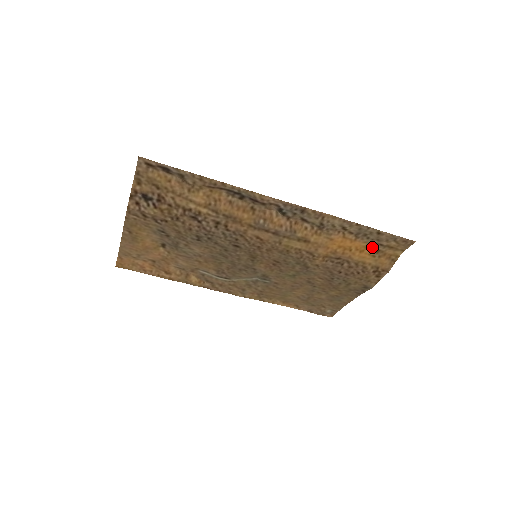
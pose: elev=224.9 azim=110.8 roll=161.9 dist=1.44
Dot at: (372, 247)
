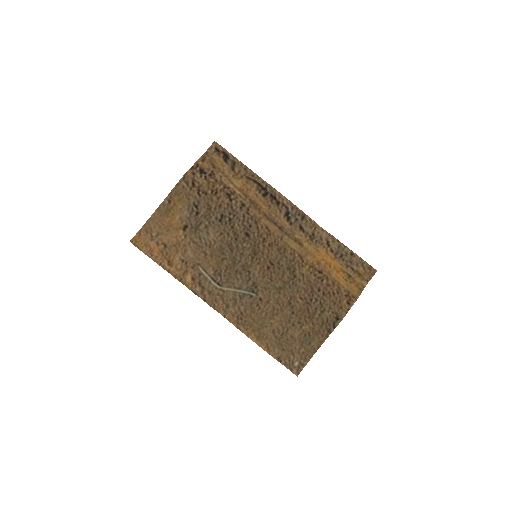
Dot at: (345, 270)
